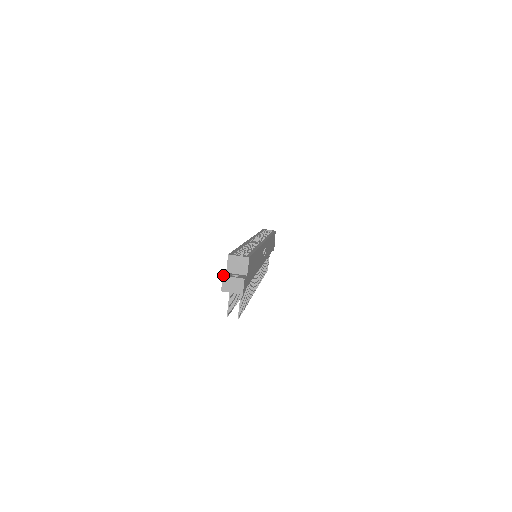
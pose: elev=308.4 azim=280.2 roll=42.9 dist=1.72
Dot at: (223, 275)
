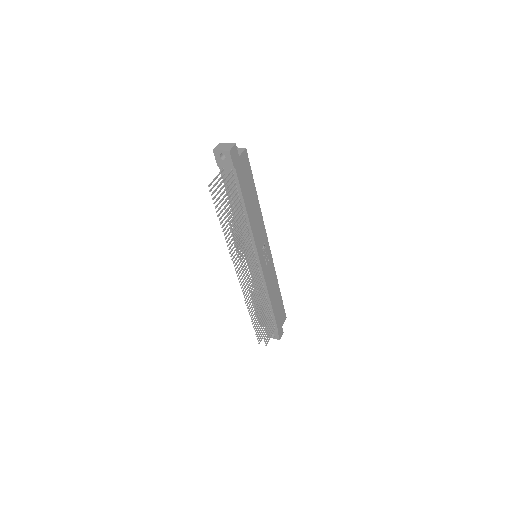
Dot at: (220, 143)
